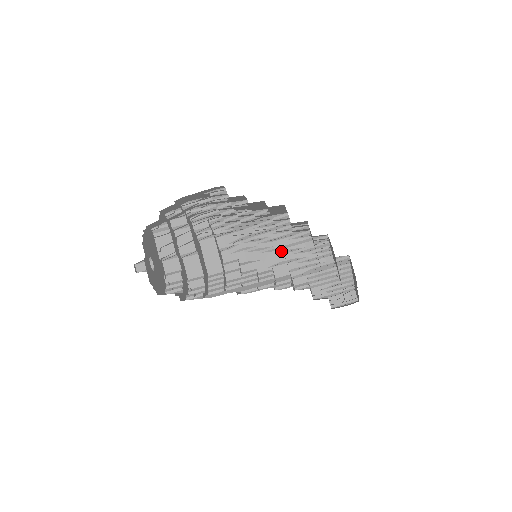
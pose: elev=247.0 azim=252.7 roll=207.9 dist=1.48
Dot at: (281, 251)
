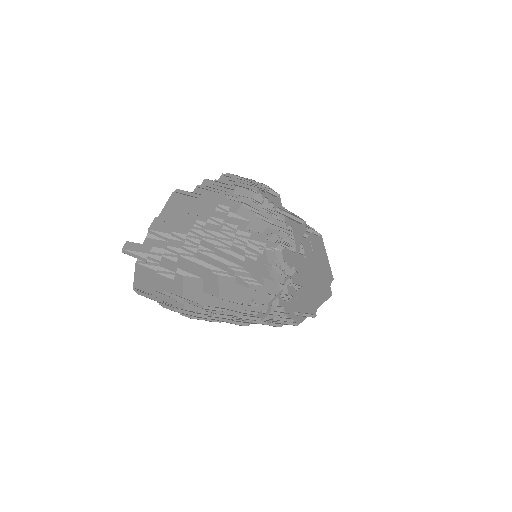
Dot at: (275, 227)
